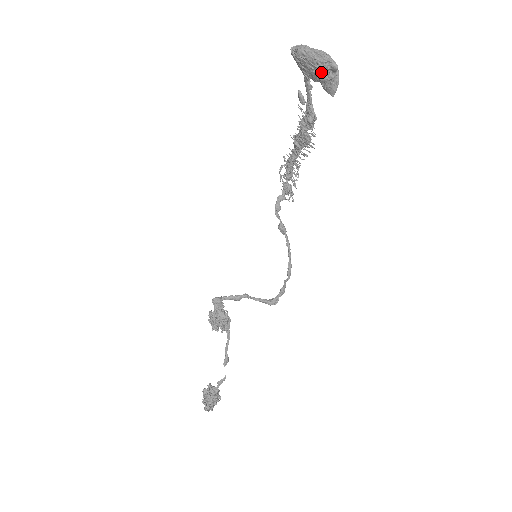
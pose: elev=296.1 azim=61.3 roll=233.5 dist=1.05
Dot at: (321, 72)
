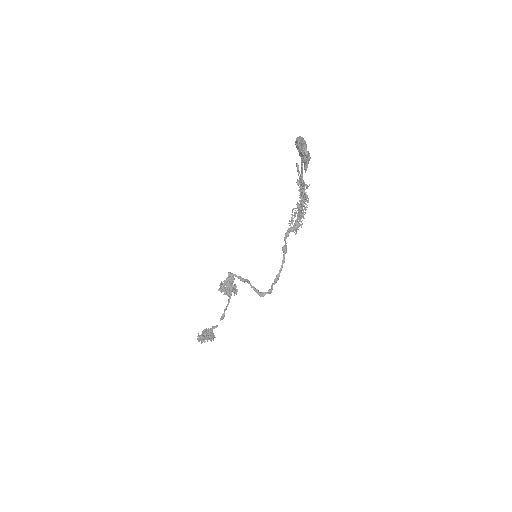
Dot at: (301, 156)
